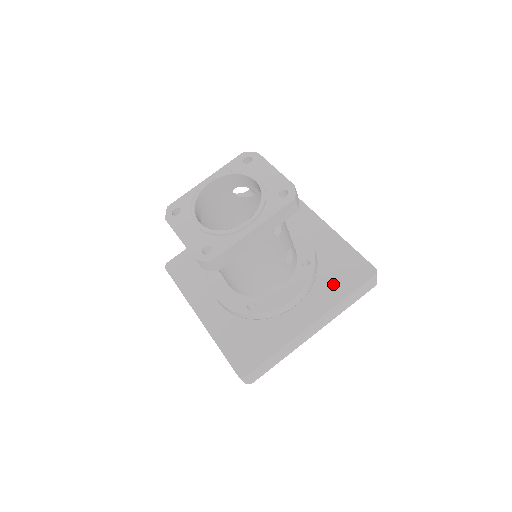
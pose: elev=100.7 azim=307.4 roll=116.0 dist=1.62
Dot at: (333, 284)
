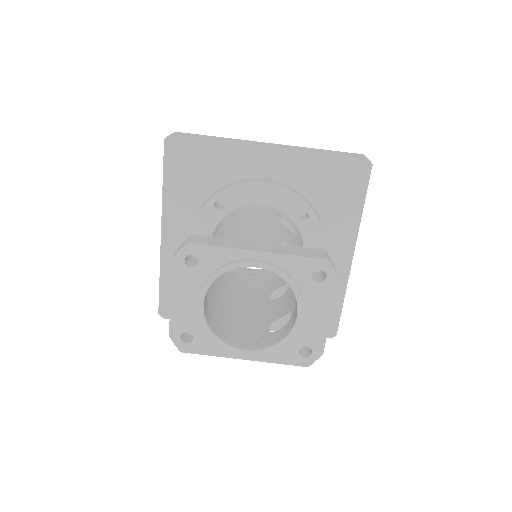
Dot at: occluded
